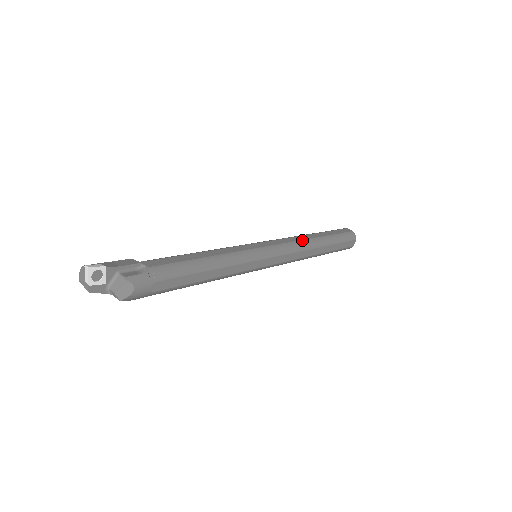
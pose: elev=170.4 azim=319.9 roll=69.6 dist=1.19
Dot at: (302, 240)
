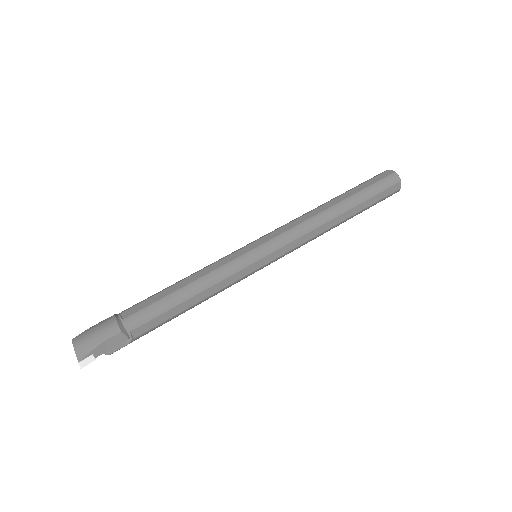
Dot at: (319, 235)
